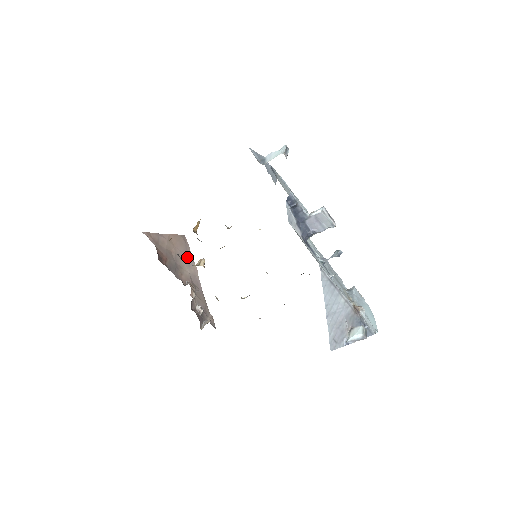
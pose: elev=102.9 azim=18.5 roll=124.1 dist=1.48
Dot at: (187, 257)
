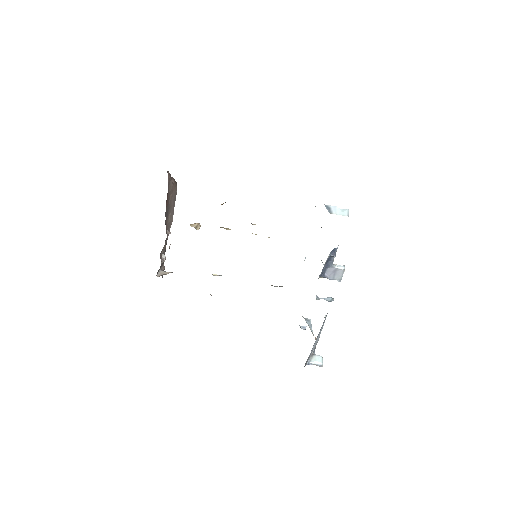
Dot at: (173, 206)
